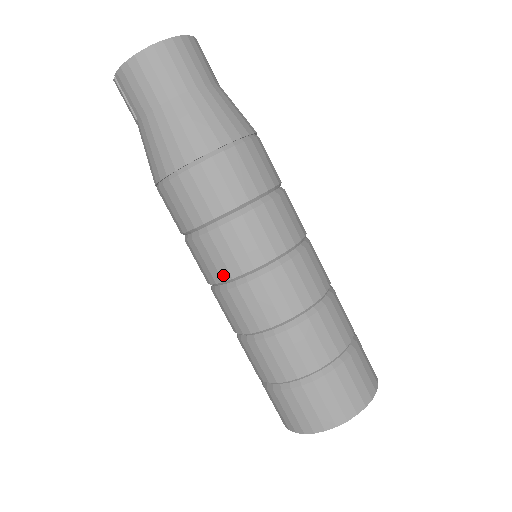
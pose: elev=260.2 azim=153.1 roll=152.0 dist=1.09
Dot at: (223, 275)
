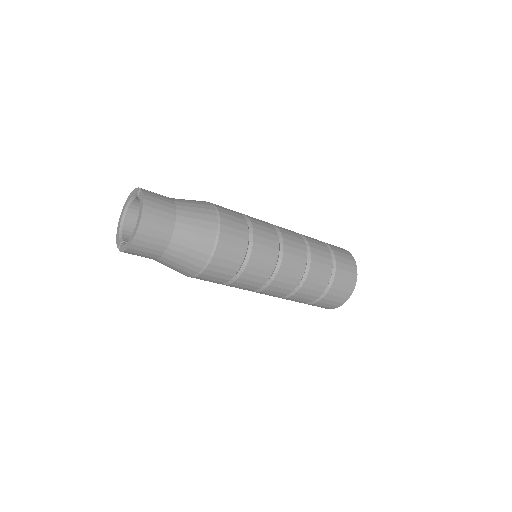
Dot at: (249, 290)
